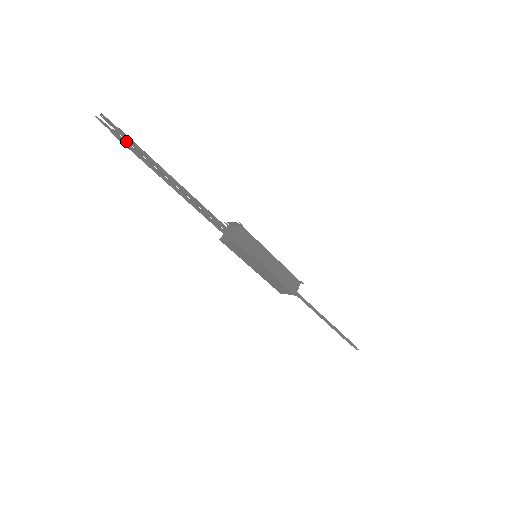
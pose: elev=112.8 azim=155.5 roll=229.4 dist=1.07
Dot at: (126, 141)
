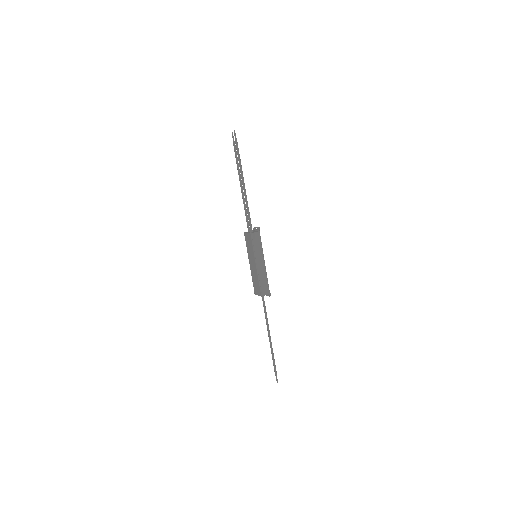
Dot at: (236, 149)
